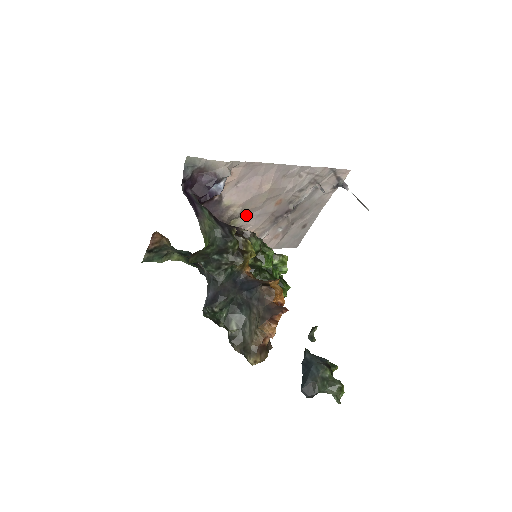
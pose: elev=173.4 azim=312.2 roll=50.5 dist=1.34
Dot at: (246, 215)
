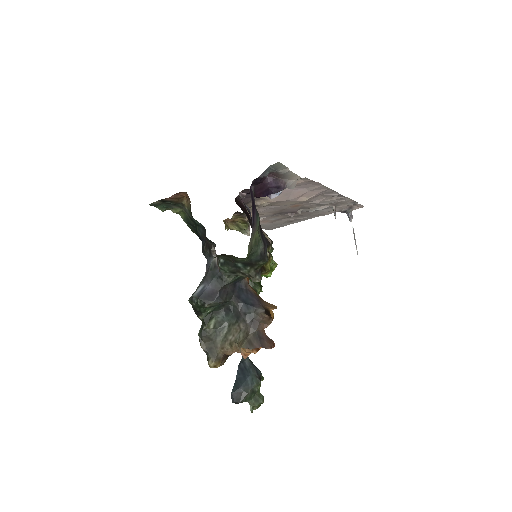
Dot at: (265, 206)
